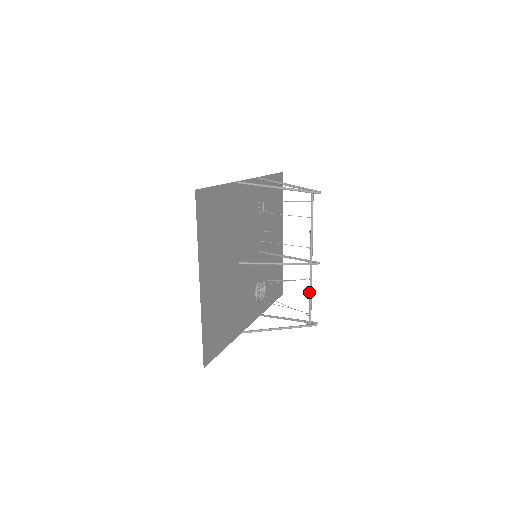
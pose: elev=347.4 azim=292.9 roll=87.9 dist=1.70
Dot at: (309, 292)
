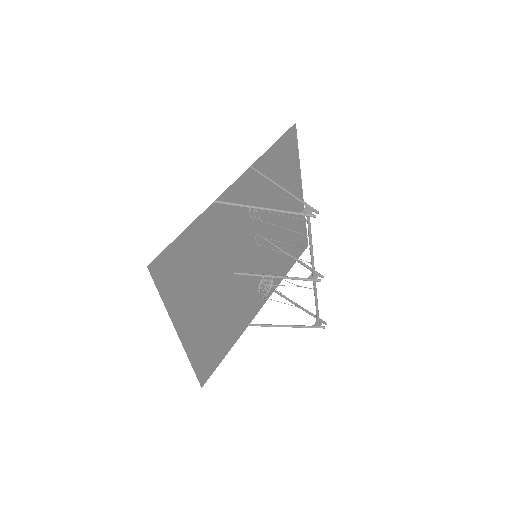
Dot at: occluded
